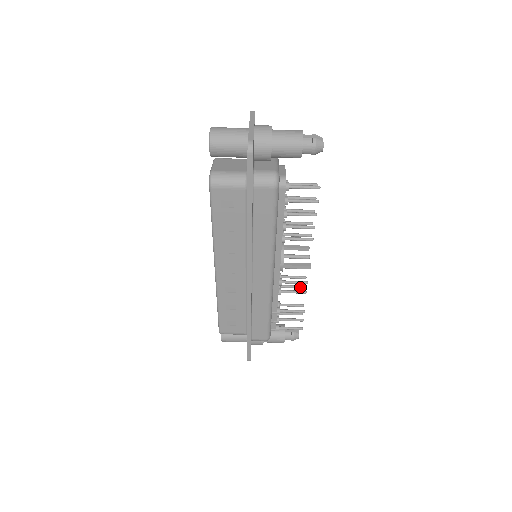
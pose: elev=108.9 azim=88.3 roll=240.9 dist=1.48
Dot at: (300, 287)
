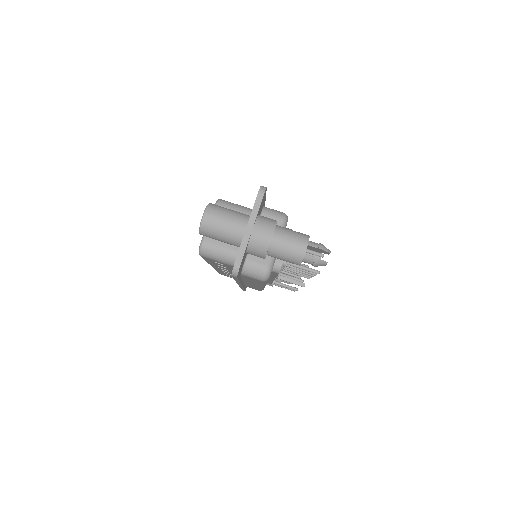
Dot at: occluded
